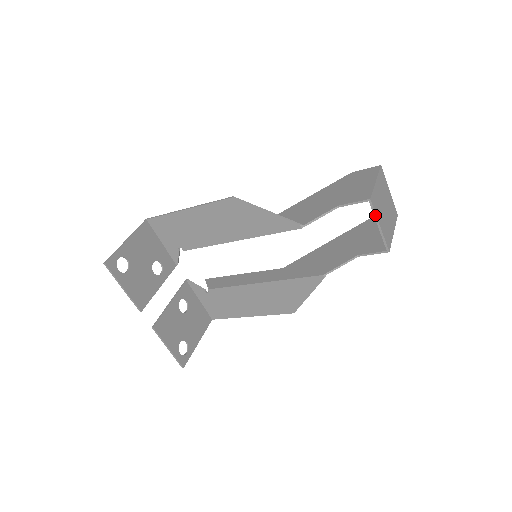
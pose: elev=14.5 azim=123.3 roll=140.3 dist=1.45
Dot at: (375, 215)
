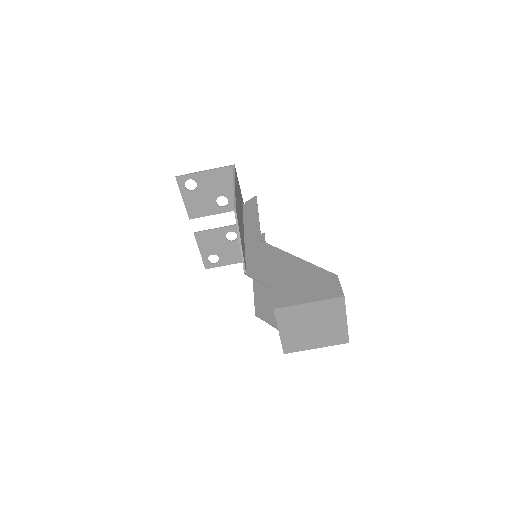
Dot at: (277, 322)
